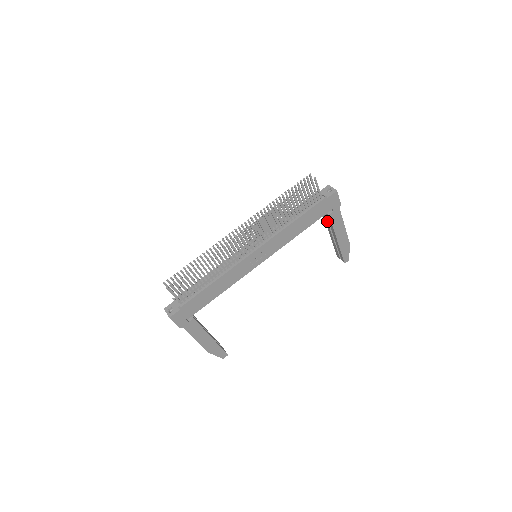
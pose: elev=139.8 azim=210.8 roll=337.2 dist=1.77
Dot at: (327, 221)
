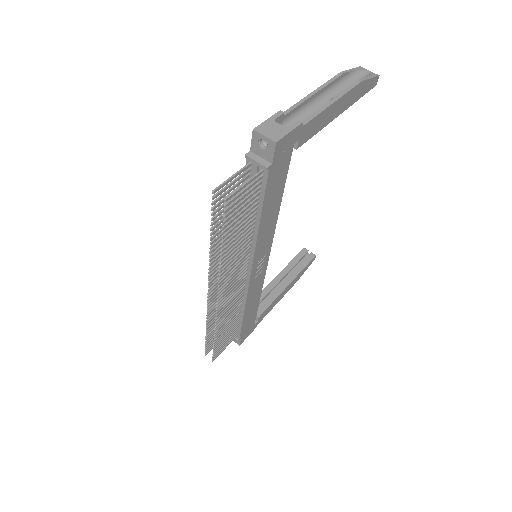
Dot at: occluded
